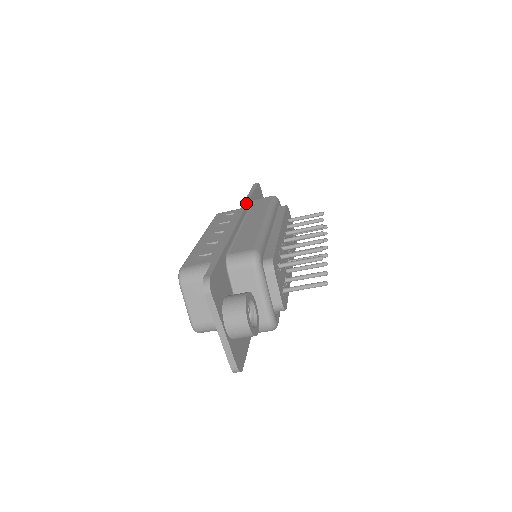
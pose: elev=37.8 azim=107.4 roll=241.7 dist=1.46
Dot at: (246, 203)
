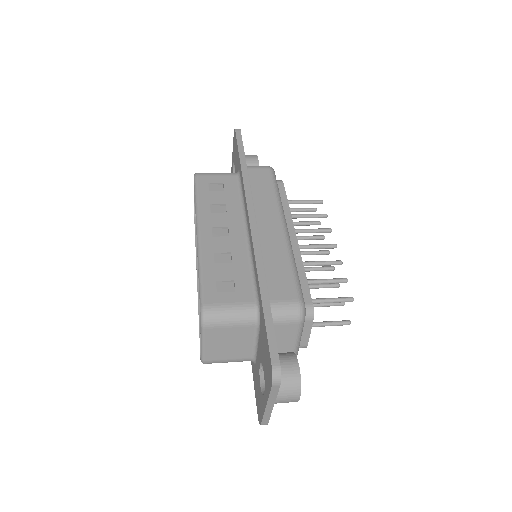
Dot at: (248, 184)
